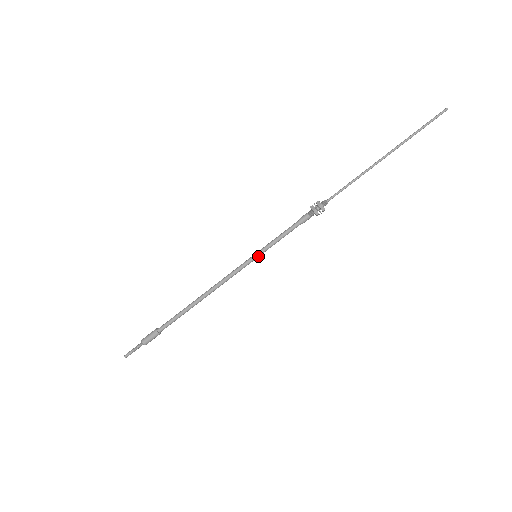
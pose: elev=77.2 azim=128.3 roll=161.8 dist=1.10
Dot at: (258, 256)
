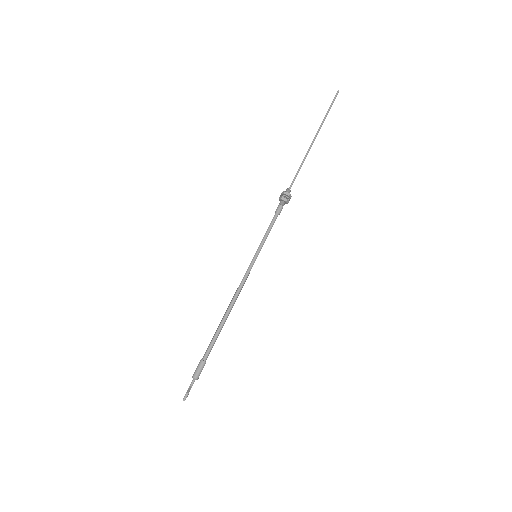
Dot at: occluded
